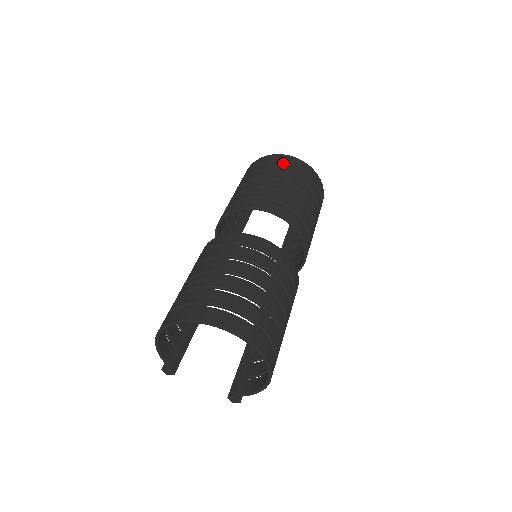
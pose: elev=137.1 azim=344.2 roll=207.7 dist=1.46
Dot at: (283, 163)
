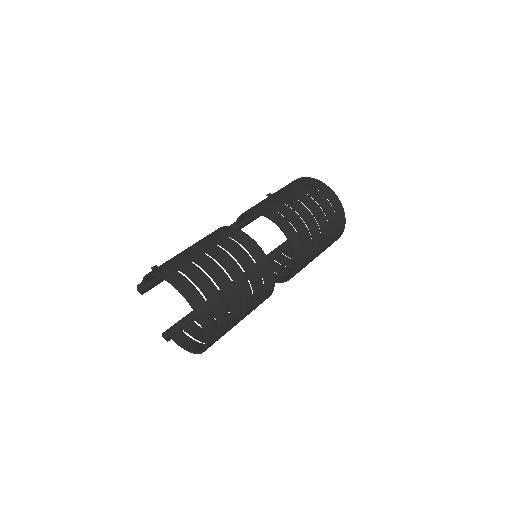
Dot at: occluded
